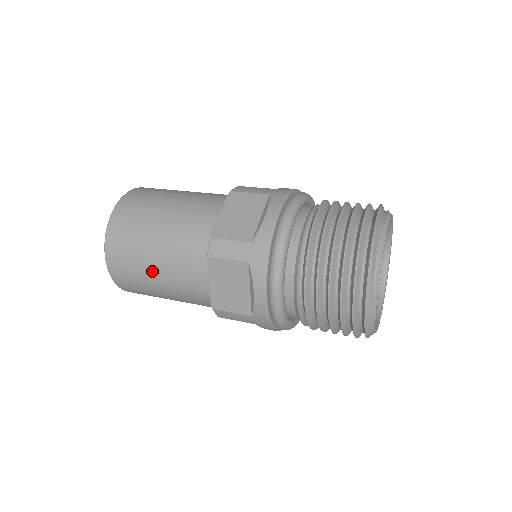
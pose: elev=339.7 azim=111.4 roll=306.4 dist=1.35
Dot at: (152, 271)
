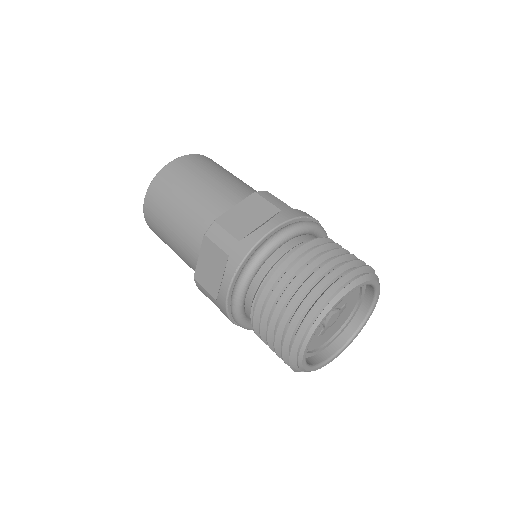
Dot at: occluded
